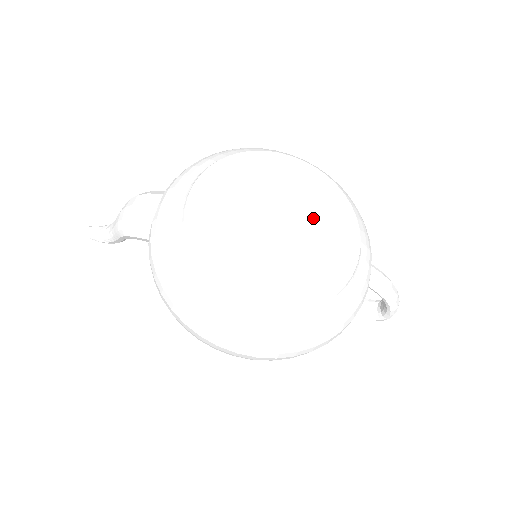
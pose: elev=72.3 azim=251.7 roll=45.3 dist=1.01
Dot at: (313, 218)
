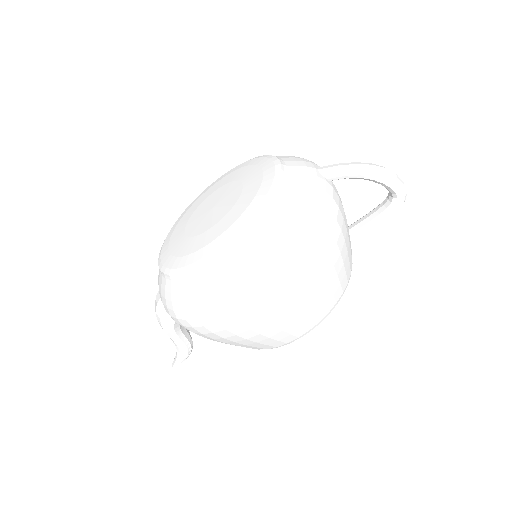
Dot at: (236, 184)
